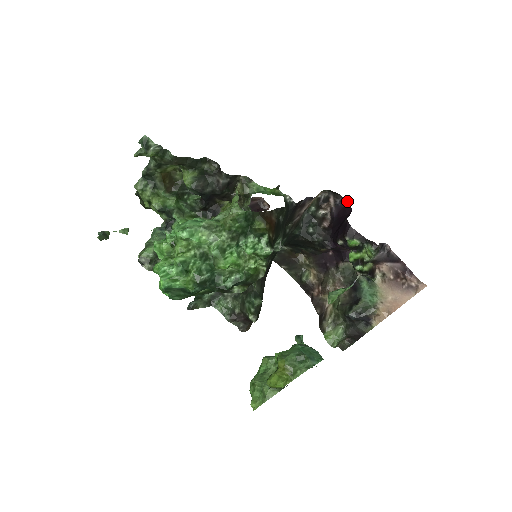
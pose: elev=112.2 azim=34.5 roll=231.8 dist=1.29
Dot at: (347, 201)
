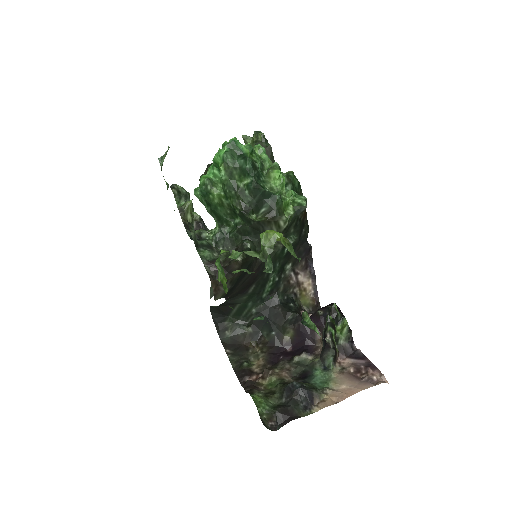
Dot at: occluded
